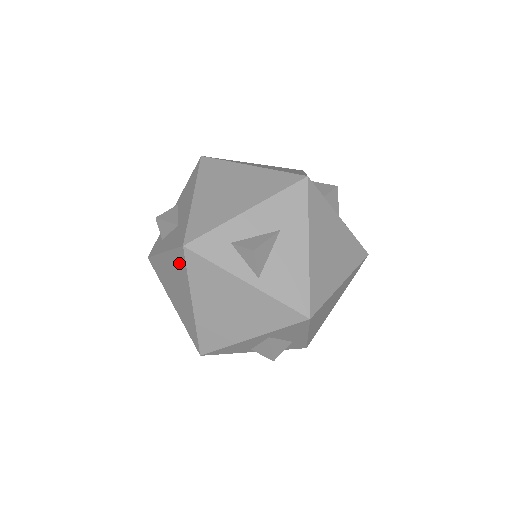
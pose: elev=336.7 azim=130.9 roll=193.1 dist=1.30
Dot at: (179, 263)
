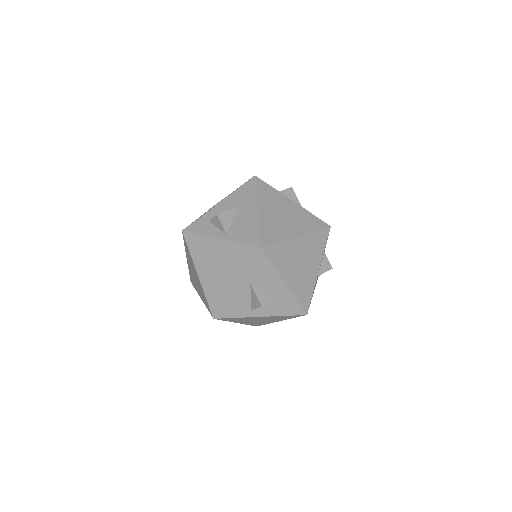
Dot at: (187, 250)
